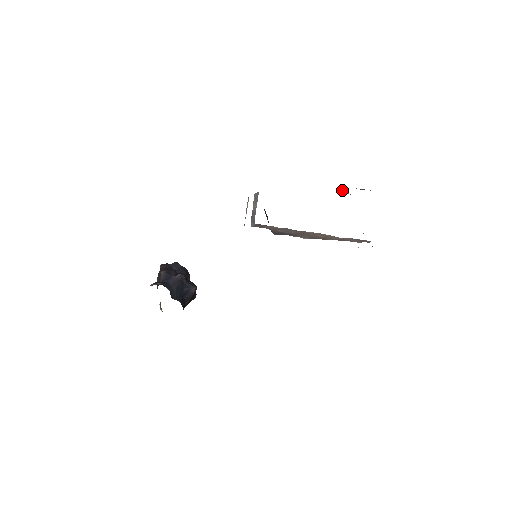
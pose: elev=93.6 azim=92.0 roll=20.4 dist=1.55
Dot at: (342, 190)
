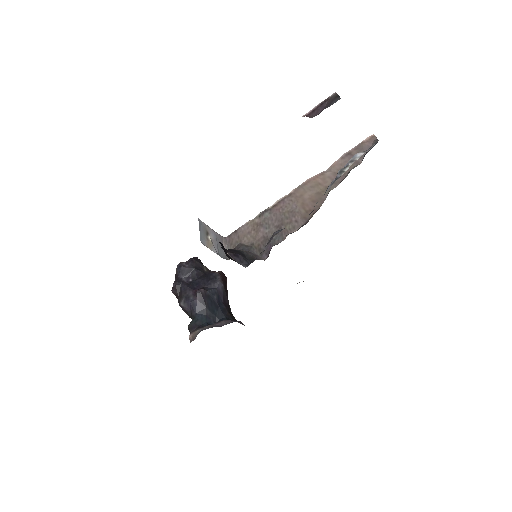
Dot at: occluded
